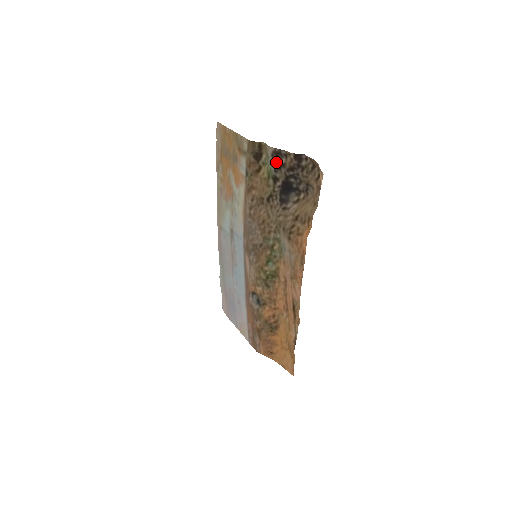
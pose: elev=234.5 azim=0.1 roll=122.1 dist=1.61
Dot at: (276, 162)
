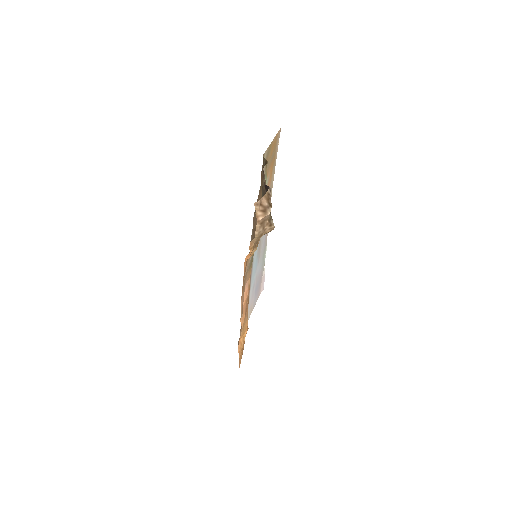
Dot at: (263, 183)
